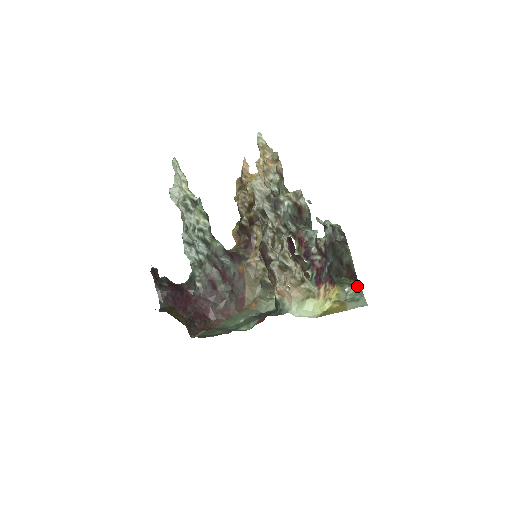
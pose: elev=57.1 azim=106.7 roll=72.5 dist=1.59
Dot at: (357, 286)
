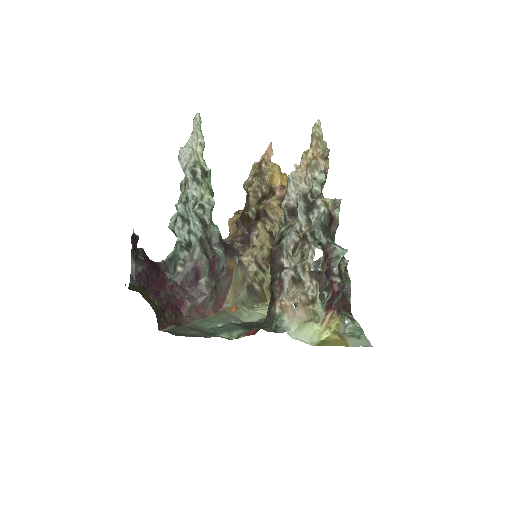
Dot at: (355, 320)
